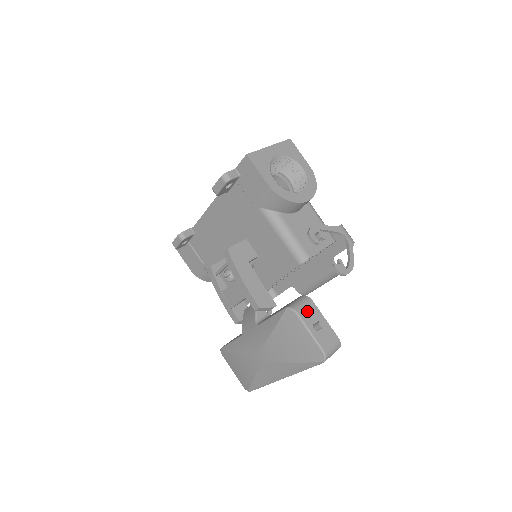
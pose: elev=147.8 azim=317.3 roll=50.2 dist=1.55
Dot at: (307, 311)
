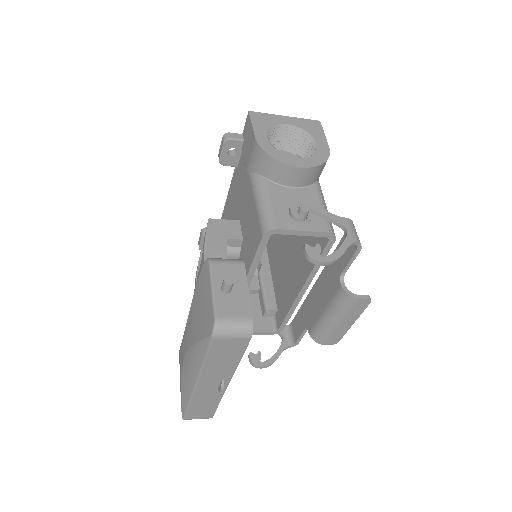
Dot at: (227, 269)
